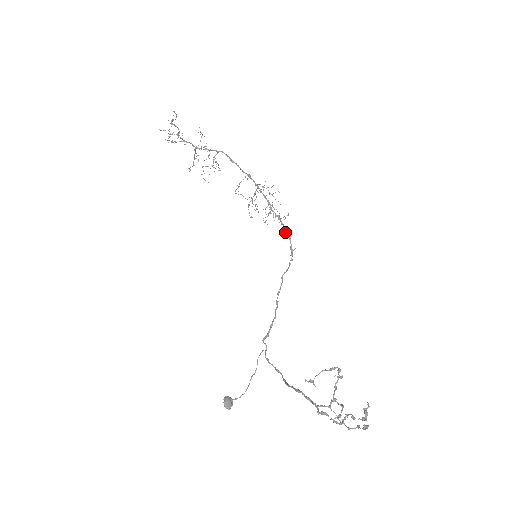
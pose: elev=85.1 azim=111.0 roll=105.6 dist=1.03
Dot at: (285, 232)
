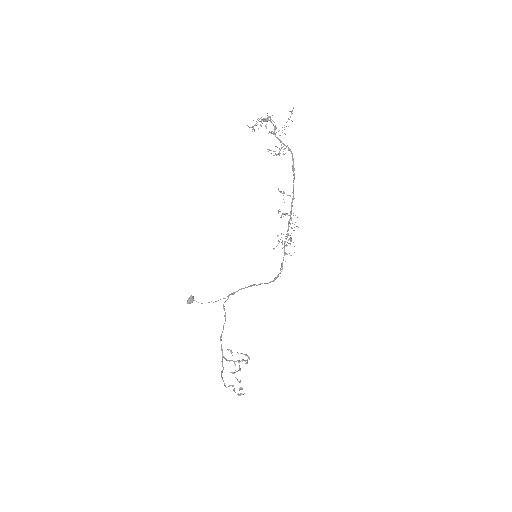
Dot at: (281, 265)
